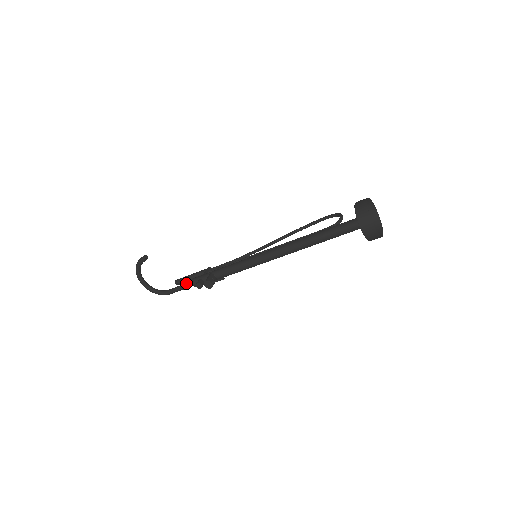
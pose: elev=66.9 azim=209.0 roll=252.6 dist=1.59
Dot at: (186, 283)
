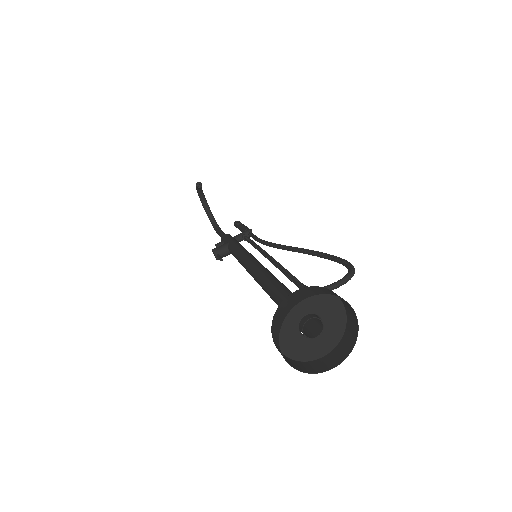
Dot at: (223, 234)
